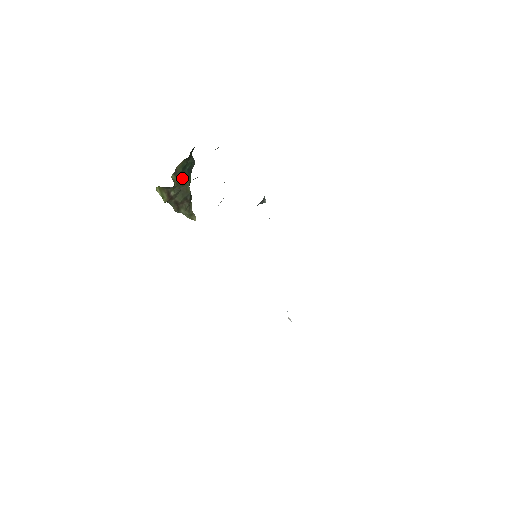
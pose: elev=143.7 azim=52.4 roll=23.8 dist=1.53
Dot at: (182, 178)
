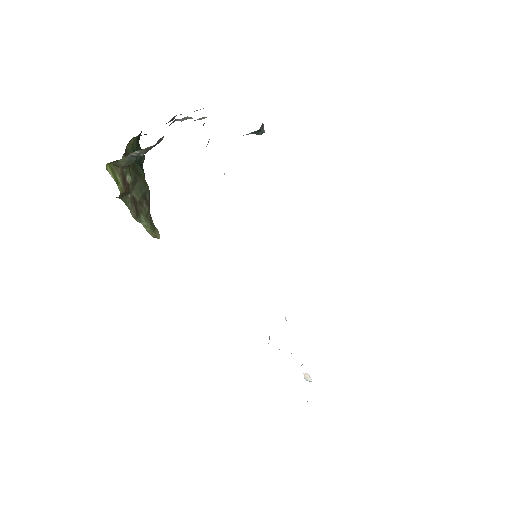
Dot at: (135, 166)
